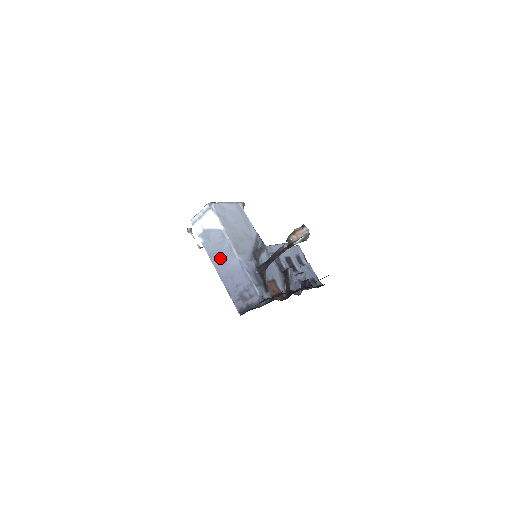
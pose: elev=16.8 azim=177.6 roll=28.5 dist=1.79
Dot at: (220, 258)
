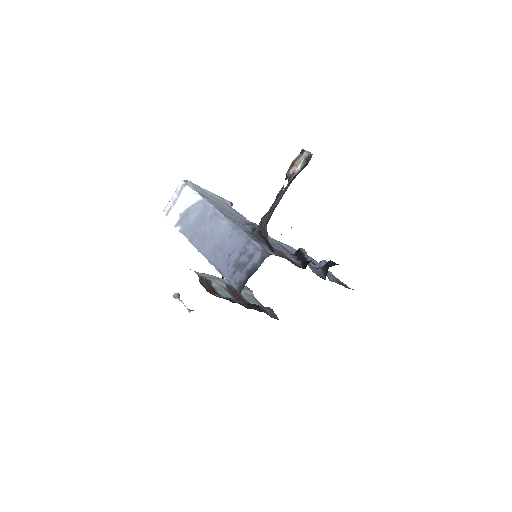
Dot at: (203, 233)
